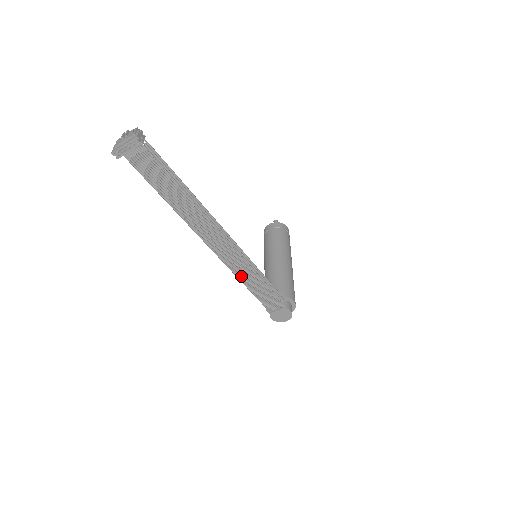
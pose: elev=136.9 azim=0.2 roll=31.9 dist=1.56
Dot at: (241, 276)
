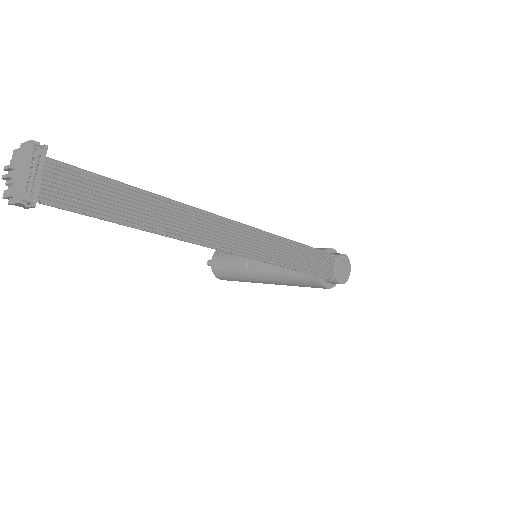
Dot at: (283, 259)
